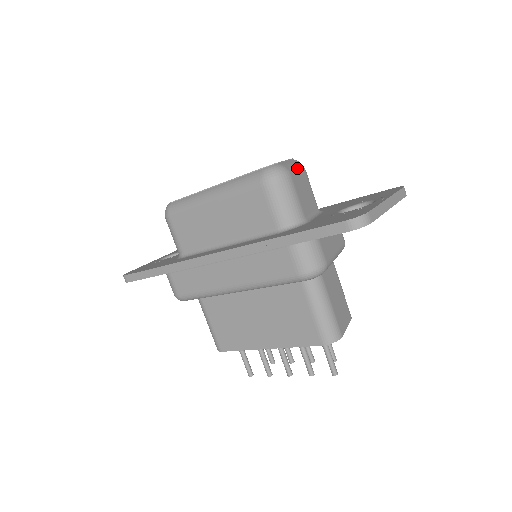
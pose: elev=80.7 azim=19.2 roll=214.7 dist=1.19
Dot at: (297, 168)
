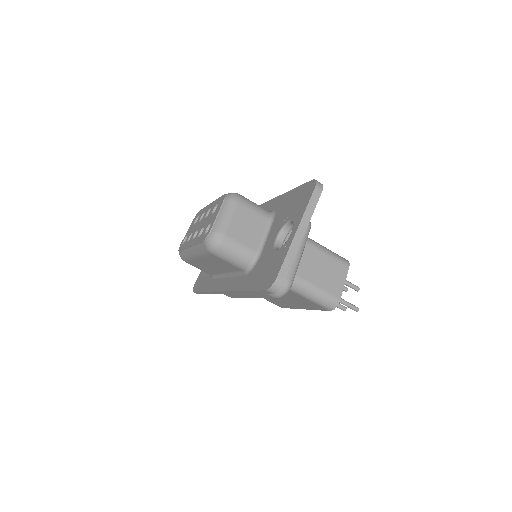
Dot at: (229, 214)
